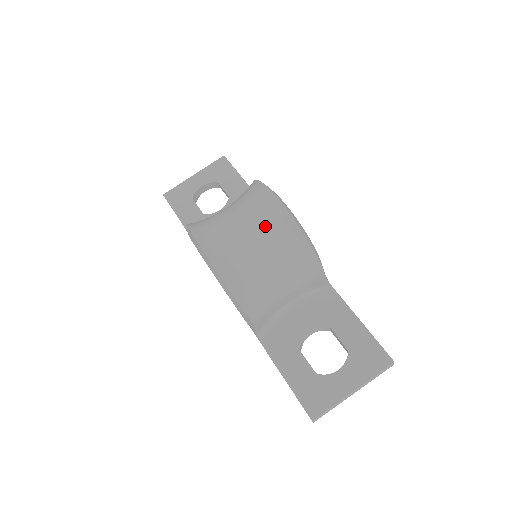
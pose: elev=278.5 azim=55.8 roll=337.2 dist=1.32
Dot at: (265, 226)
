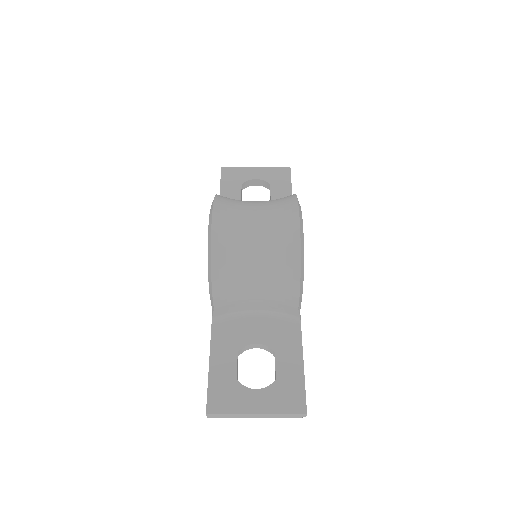
Dot at: (274, 231)
